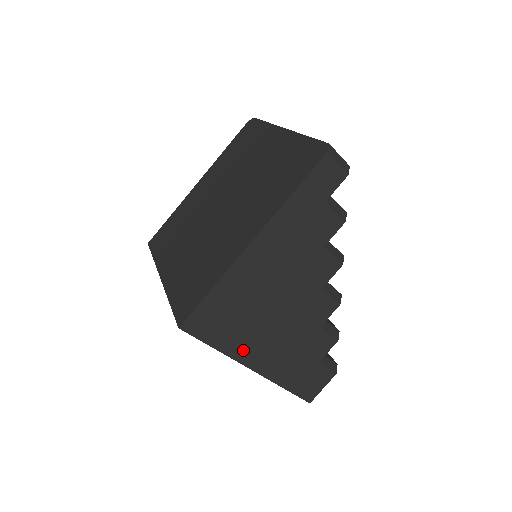
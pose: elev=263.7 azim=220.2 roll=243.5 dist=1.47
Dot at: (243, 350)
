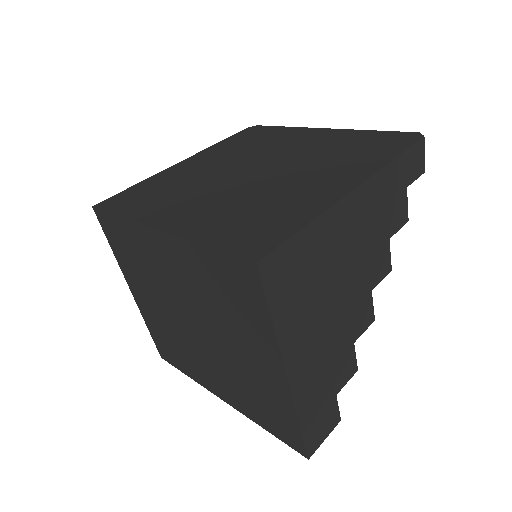
Dot at: (293, 339)
